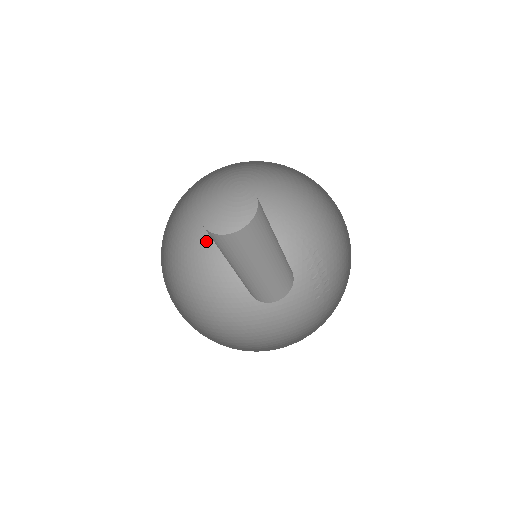
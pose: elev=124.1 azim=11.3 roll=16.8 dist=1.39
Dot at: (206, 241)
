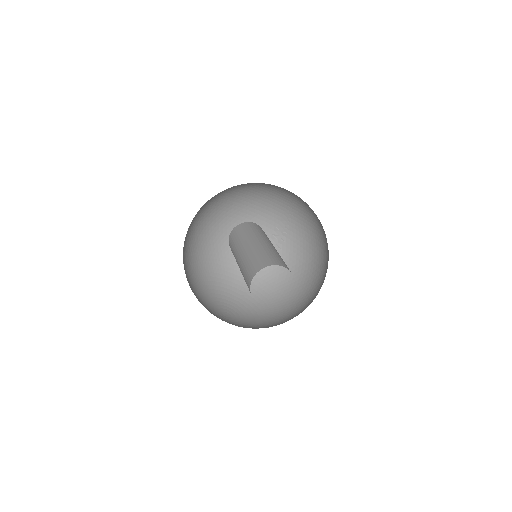
Dot at: (231, 187)
